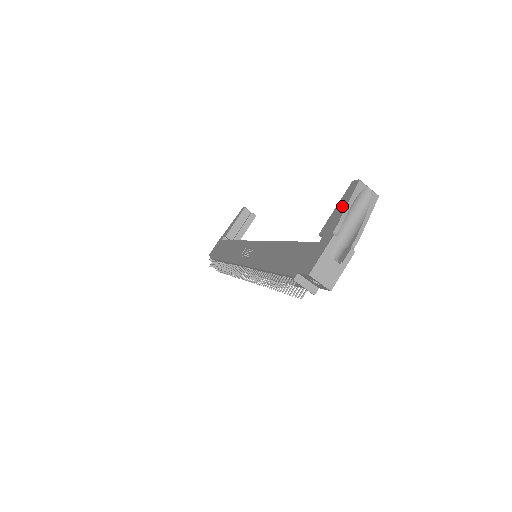
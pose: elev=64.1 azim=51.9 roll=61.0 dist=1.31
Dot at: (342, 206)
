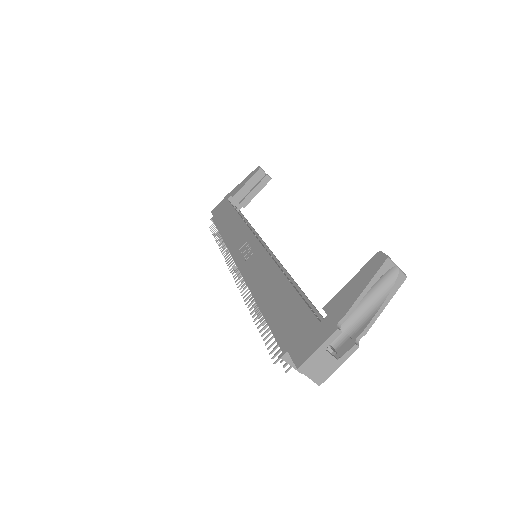
Dot at: (358, 286)
